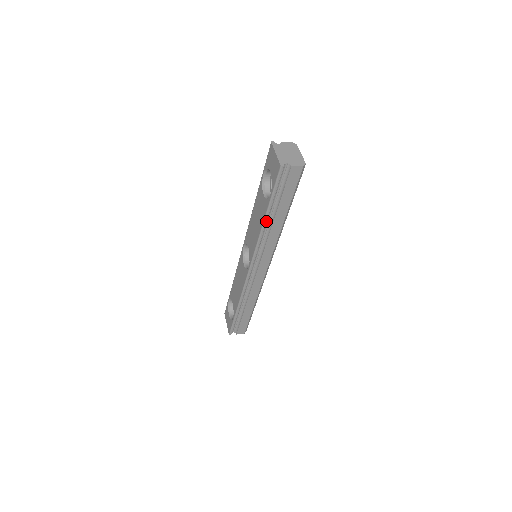
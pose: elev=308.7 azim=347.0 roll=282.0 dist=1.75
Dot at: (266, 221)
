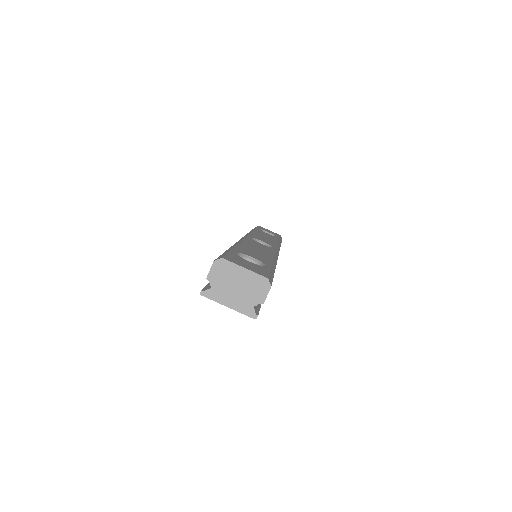
Dot at: occluded
